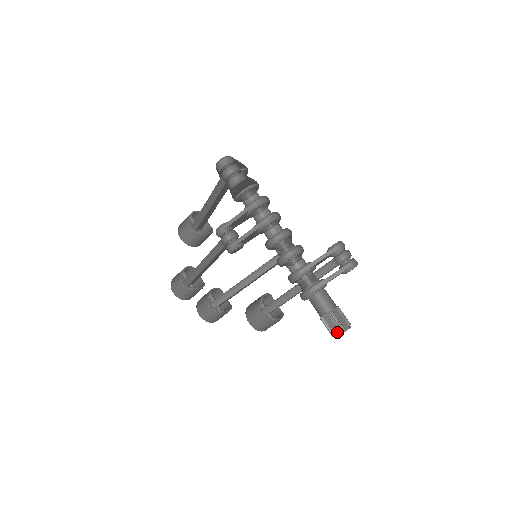
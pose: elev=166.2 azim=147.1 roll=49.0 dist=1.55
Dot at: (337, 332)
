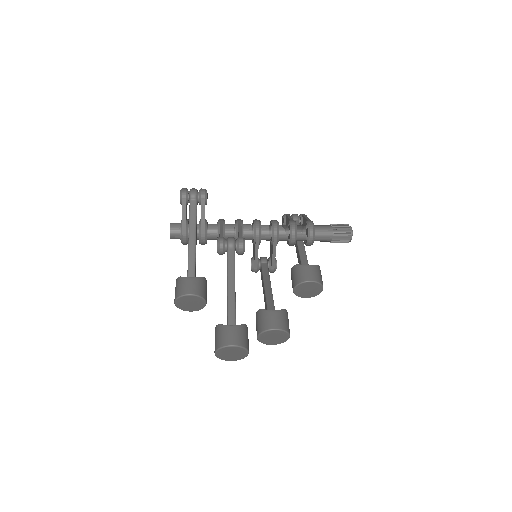
Dot at: (349, 227)
